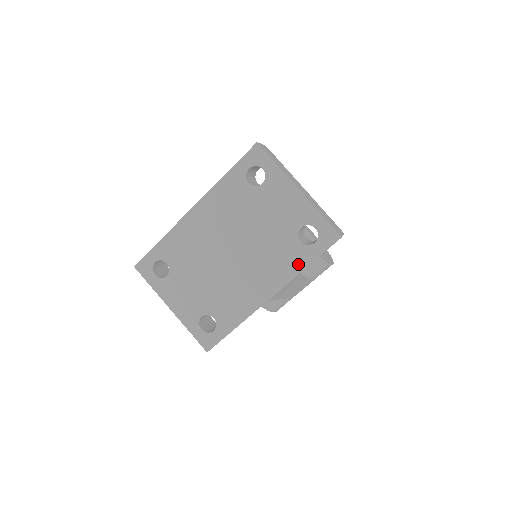
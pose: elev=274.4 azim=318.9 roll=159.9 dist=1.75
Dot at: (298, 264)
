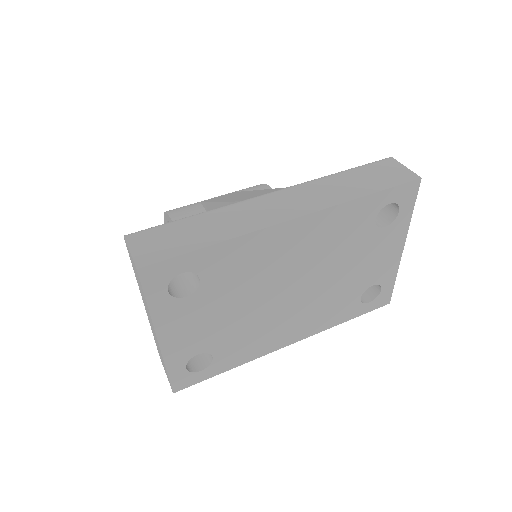
Dot at: (341, 318)
